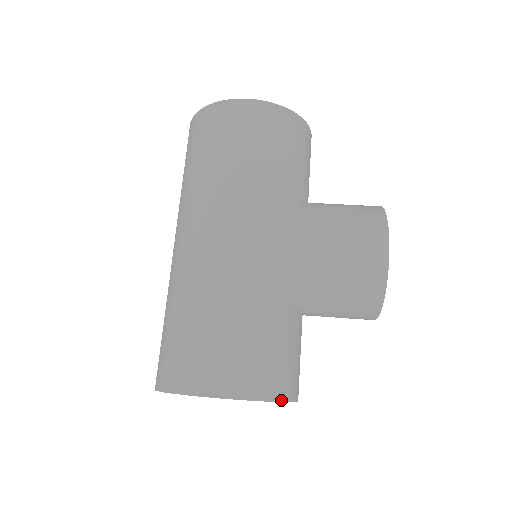
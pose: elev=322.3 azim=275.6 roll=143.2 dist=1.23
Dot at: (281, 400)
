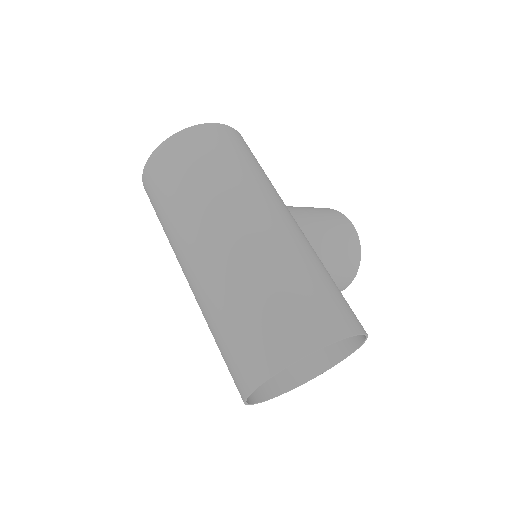
Dot at: (366, 338)
